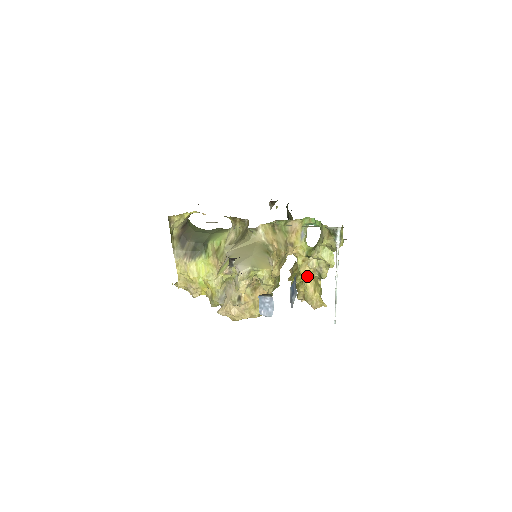
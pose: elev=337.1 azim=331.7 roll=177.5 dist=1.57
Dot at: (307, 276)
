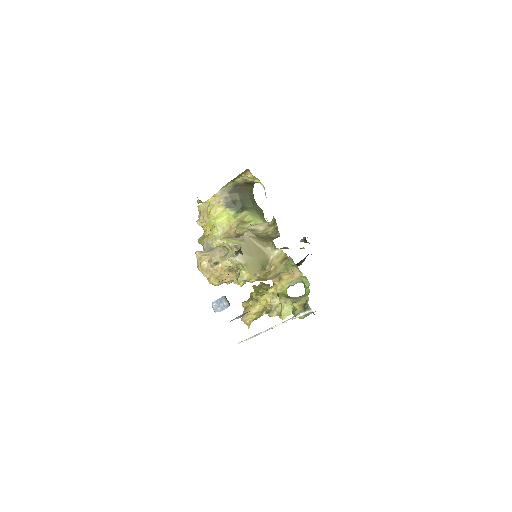
Dot at: (263, 302)
